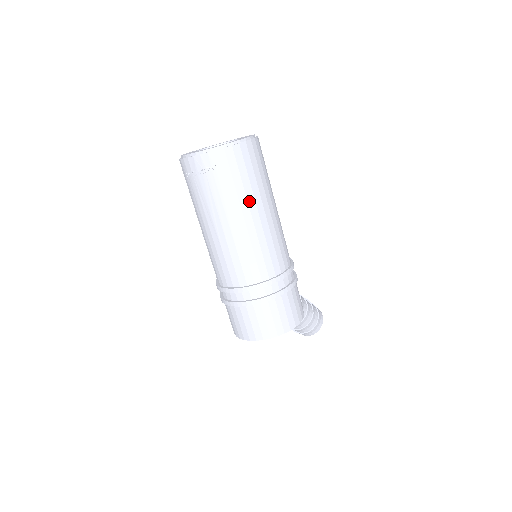
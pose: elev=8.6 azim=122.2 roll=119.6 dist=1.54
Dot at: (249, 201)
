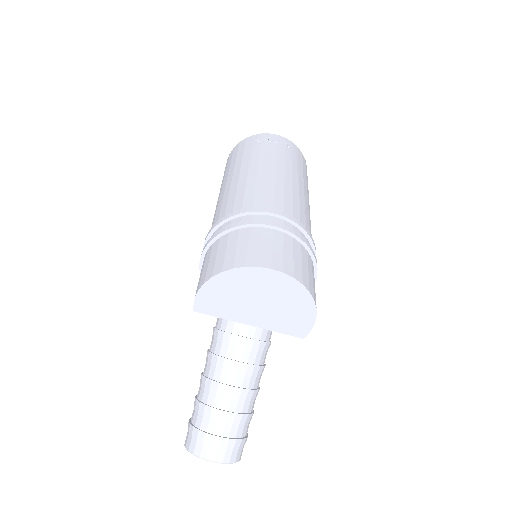
Dot at: (307, 189)
